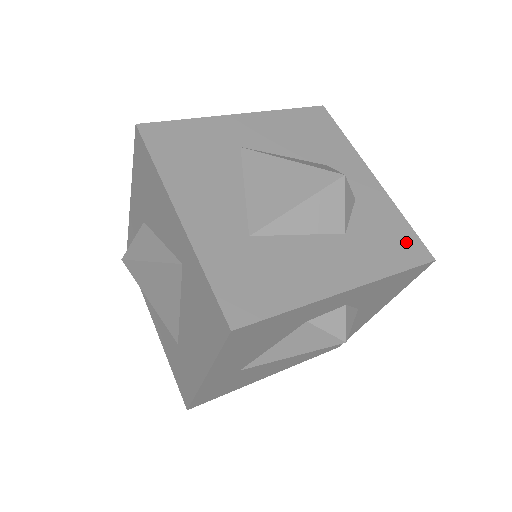
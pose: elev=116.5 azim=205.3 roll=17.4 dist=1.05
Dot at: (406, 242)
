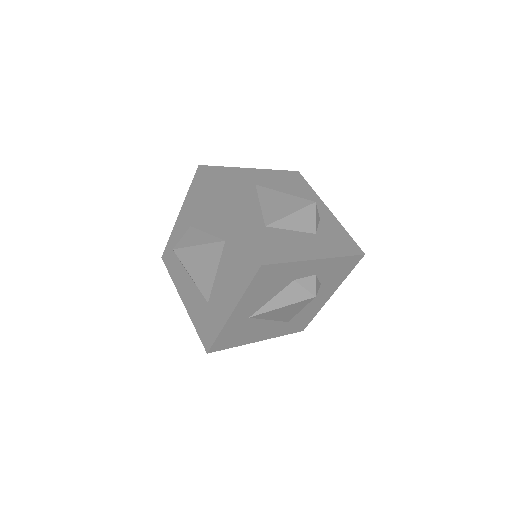
Dot at: (349, 243)
